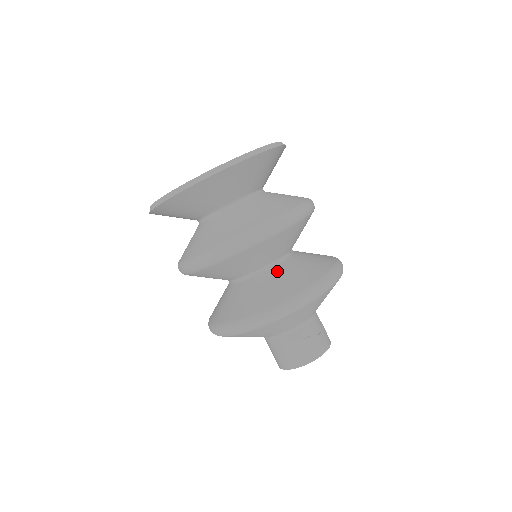
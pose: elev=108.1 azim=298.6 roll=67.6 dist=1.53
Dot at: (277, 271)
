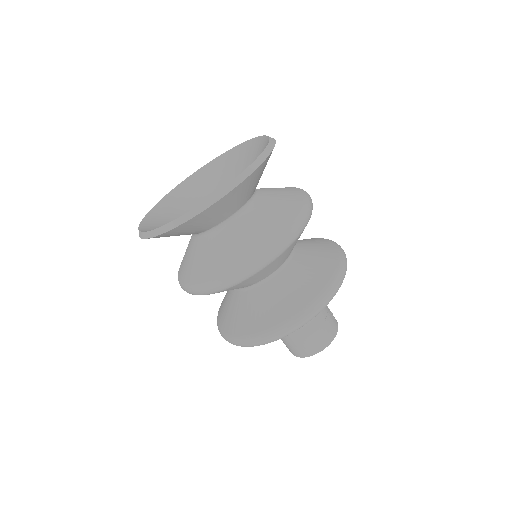
Dot at: (298, 263)
